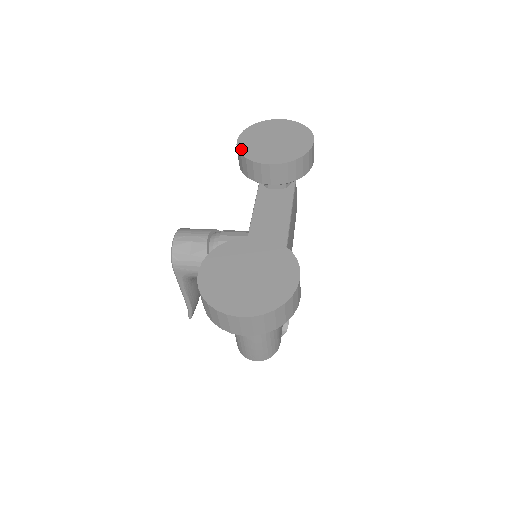
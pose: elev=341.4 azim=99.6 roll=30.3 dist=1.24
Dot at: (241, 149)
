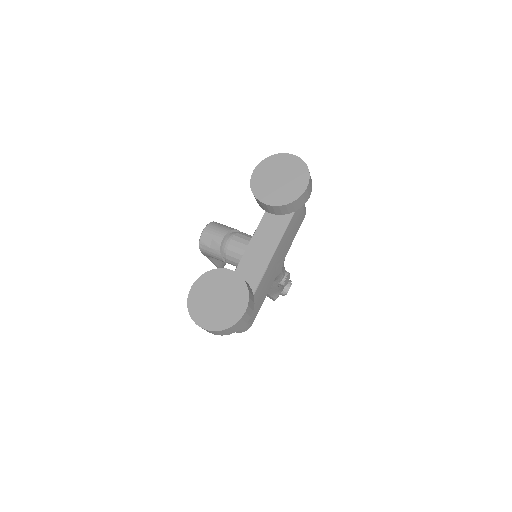
Dot at: (252, 182)
